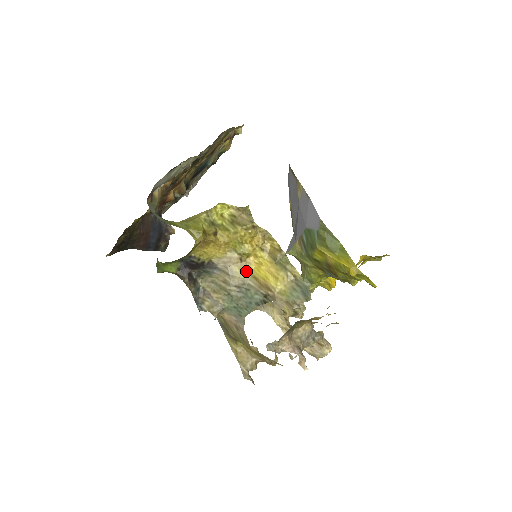
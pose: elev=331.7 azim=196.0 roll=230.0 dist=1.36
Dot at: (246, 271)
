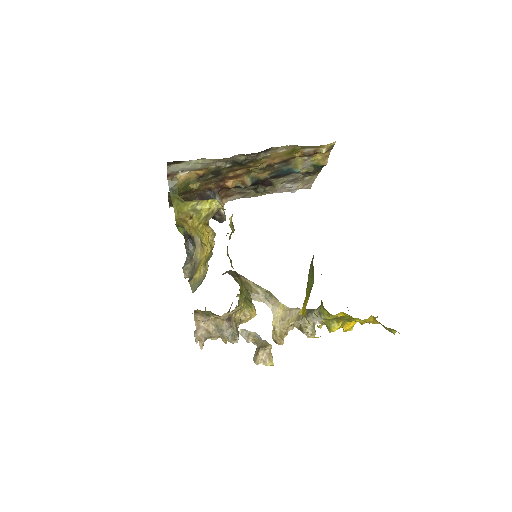
Dot at: (201, 255)
